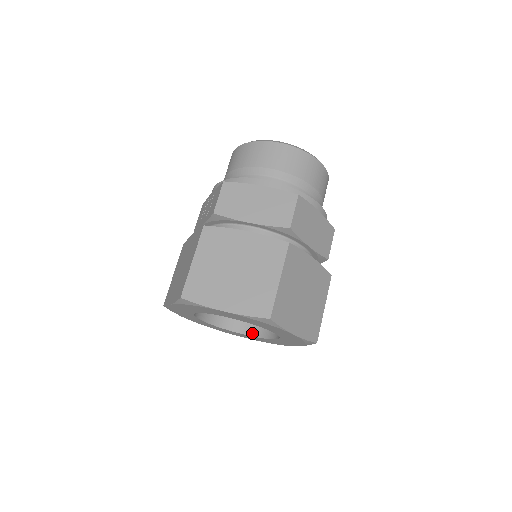
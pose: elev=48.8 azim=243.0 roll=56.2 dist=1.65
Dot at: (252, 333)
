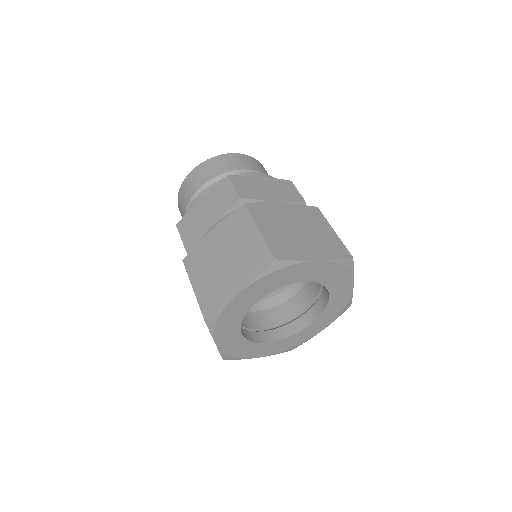
Dot at: (315, 317)
